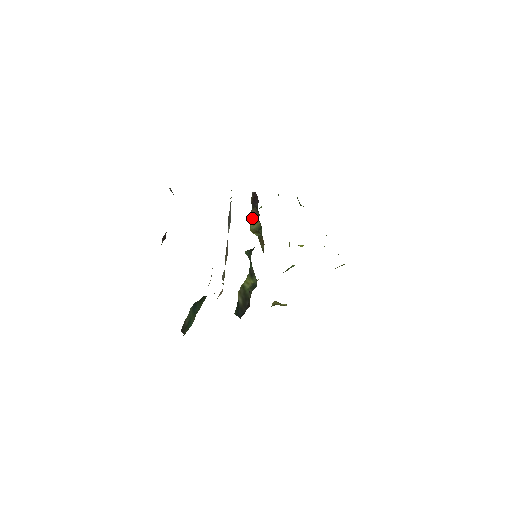
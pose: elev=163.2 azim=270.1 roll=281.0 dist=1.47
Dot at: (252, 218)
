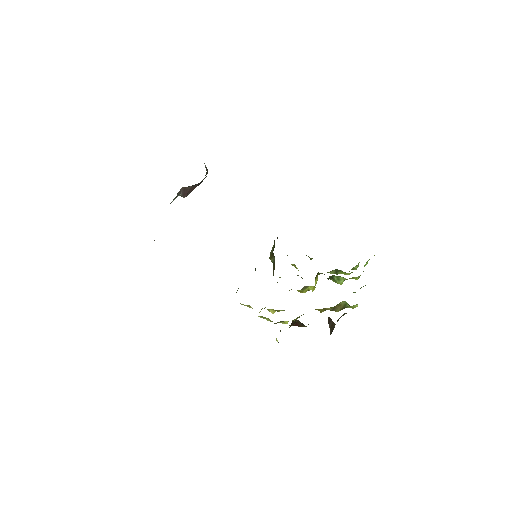
Dot at: occluded
